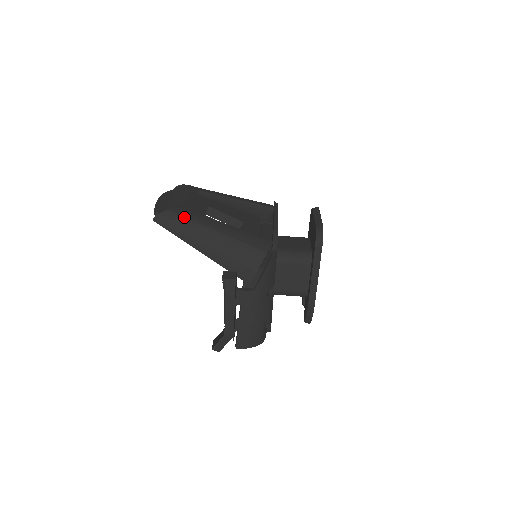
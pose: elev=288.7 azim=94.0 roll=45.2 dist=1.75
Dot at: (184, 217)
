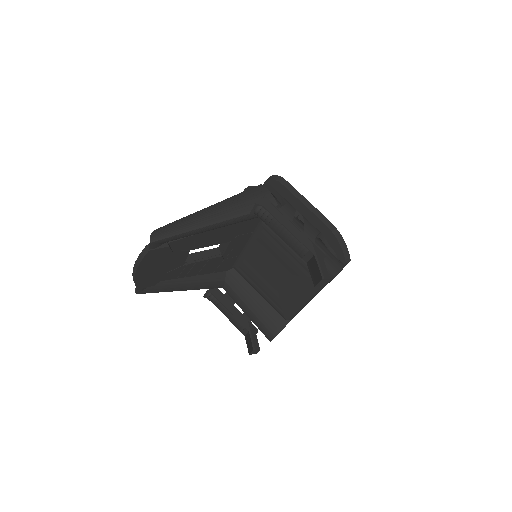
Dot at: (174, 221)
